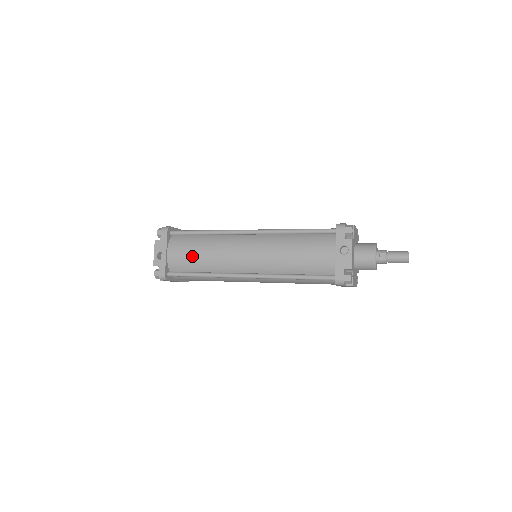
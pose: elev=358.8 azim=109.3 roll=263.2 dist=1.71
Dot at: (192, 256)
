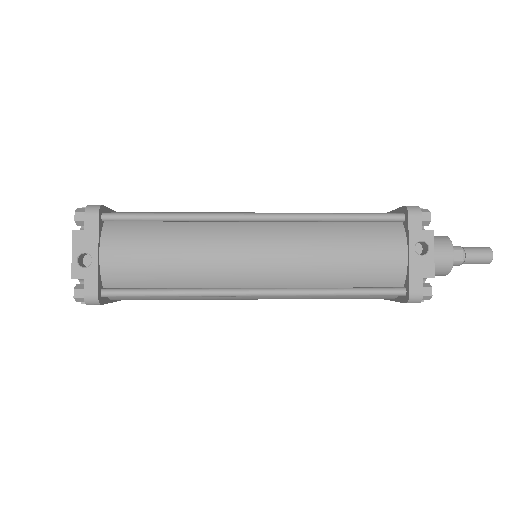
Dot at: (152, 260)
